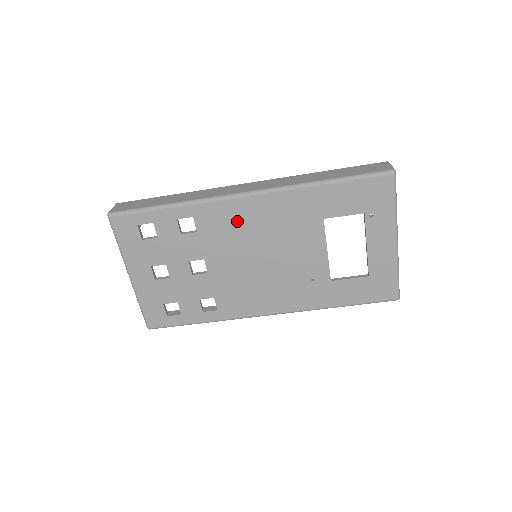
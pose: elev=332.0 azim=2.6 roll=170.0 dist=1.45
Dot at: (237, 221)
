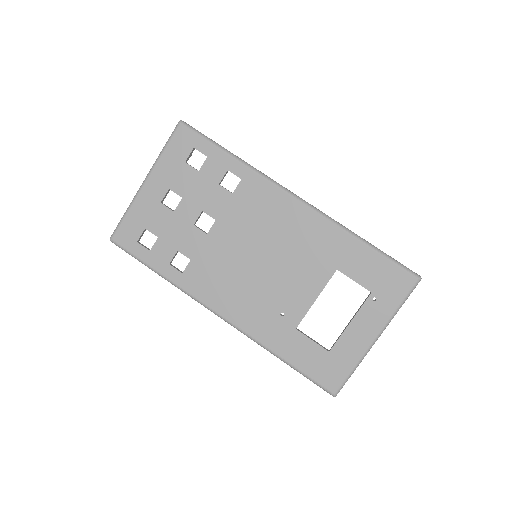
Dot at: (271, 212)
